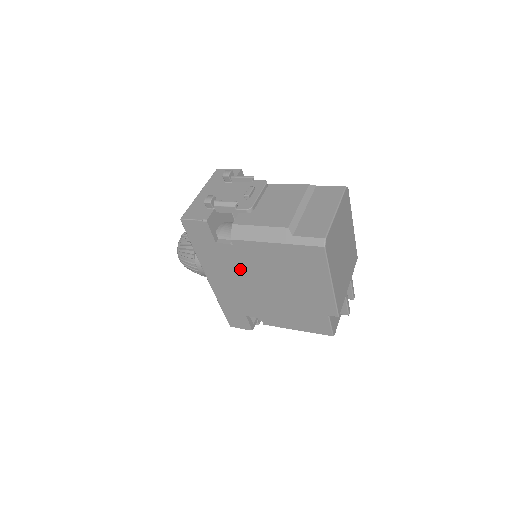
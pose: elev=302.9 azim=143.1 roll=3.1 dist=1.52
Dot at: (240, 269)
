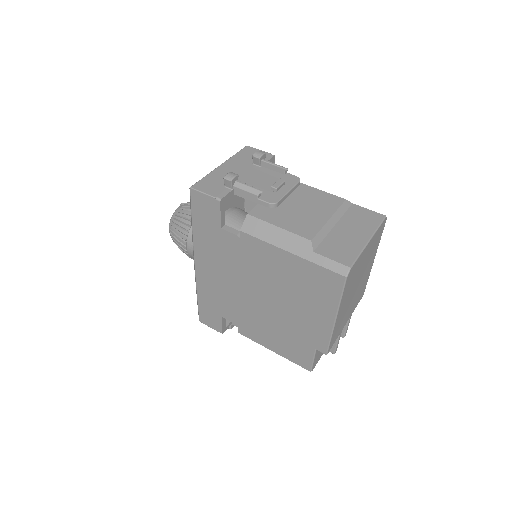
Dot at: (237, 266)
